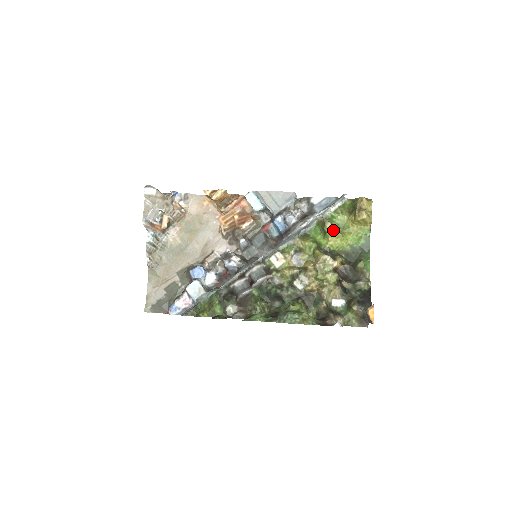
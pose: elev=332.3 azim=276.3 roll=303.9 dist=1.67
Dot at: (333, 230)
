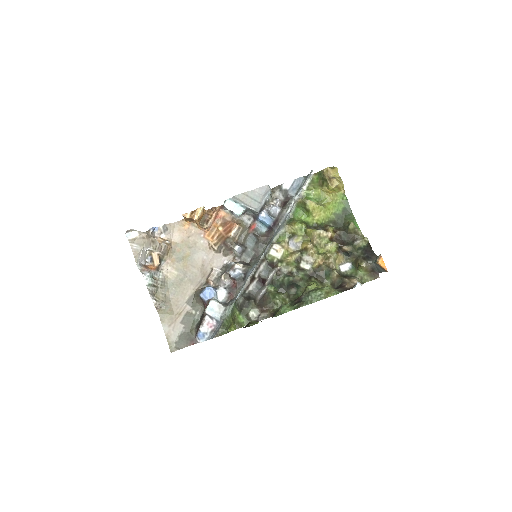
Dot at: (315, 206)
